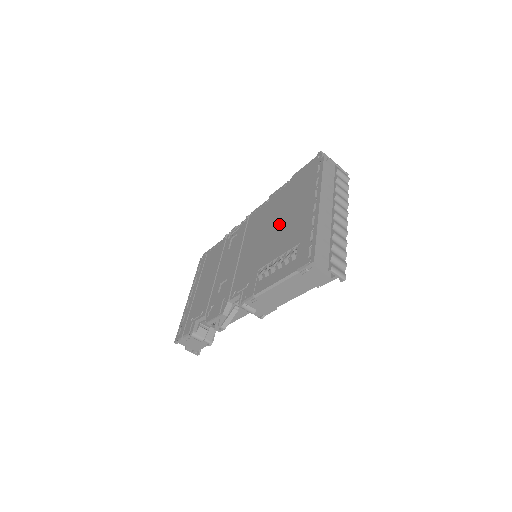
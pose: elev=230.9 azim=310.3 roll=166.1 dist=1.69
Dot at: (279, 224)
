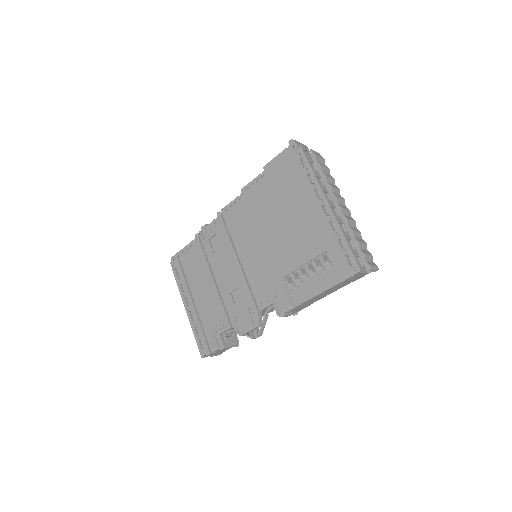
Dot at: (281, 227)
